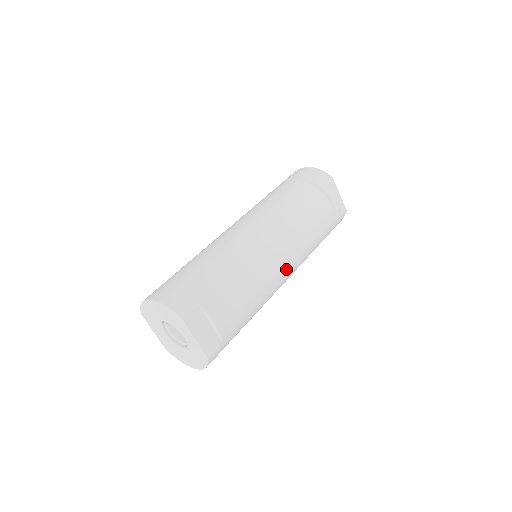
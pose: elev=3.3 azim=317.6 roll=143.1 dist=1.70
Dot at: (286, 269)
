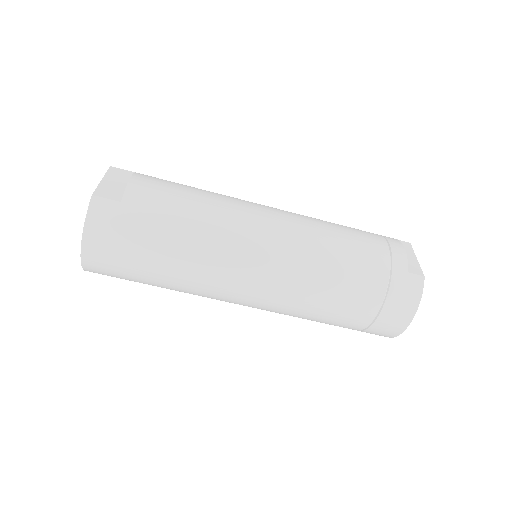
Dot at: (265, 229)
